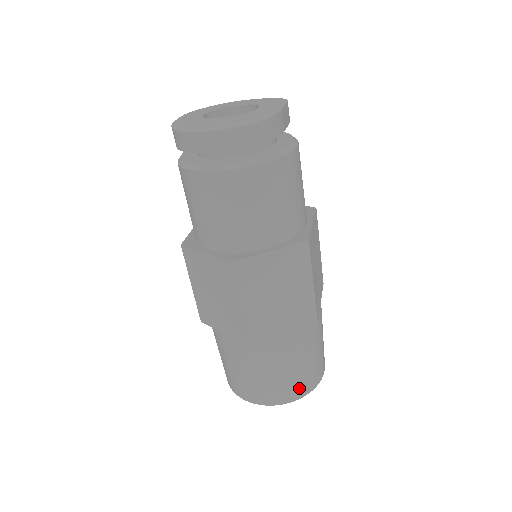
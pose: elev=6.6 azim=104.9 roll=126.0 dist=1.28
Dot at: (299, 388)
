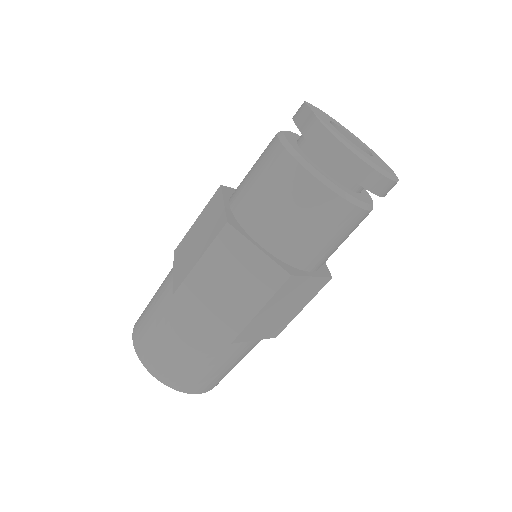
Dot at: (216, 383)
